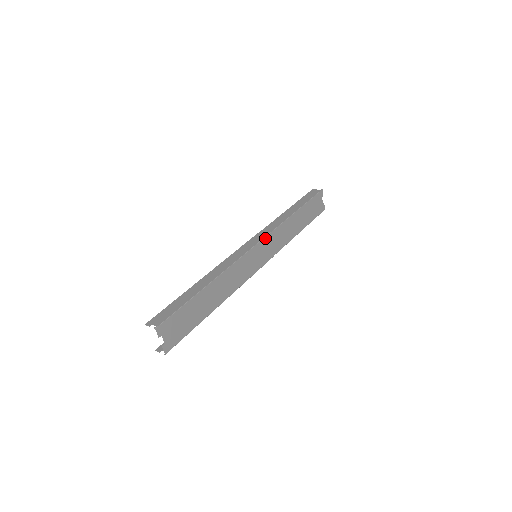
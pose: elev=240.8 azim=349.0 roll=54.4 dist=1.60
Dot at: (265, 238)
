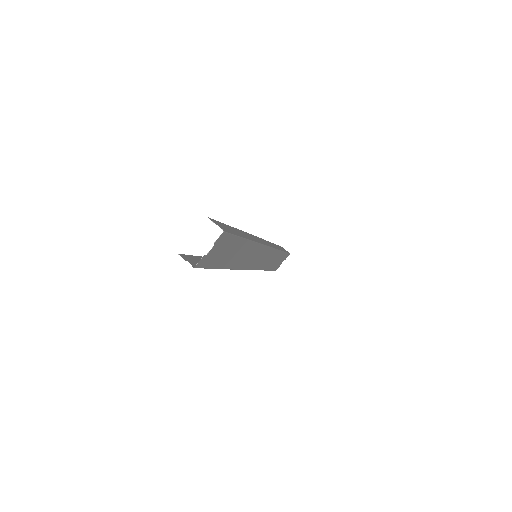
Dot at: (271, 248)
